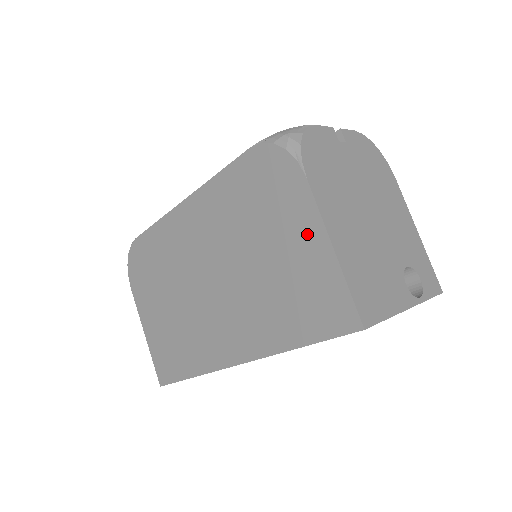
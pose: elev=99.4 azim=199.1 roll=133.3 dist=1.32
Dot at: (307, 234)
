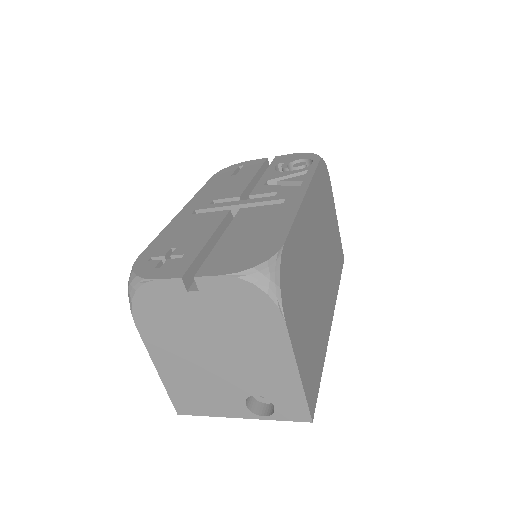
Dot at: occluded
